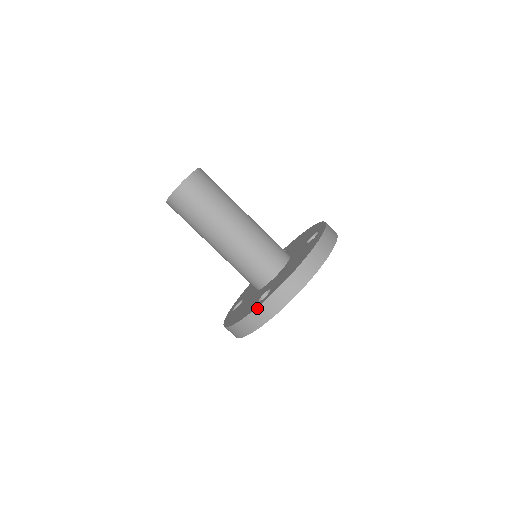
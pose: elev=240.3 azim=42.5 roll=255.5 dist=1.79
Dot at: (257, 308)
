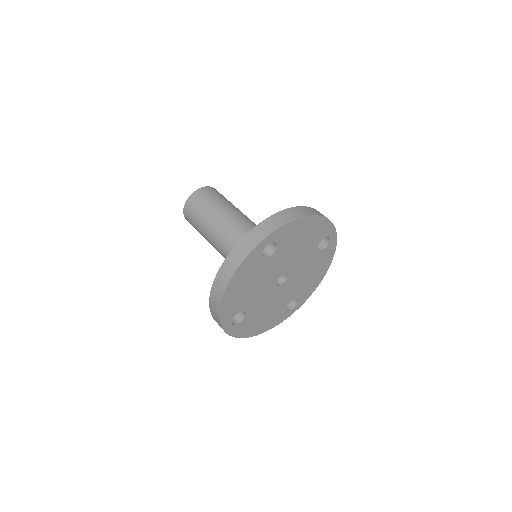
Dot at: occluded
